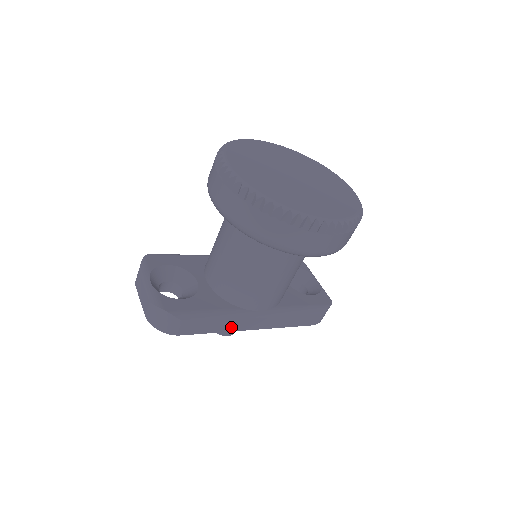
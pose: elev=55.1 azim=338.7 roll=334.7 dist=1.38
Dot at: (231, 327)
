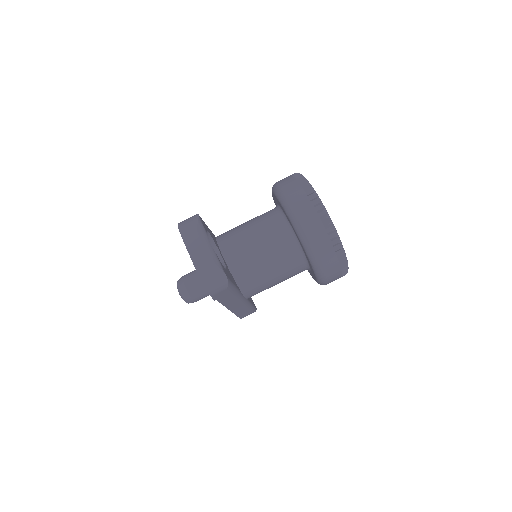
Dot at: (228, 302)
